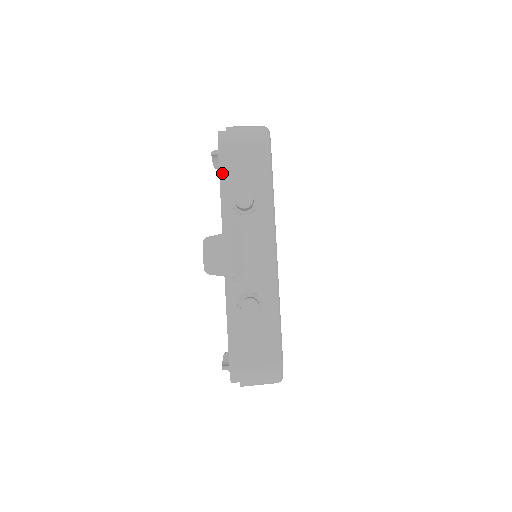
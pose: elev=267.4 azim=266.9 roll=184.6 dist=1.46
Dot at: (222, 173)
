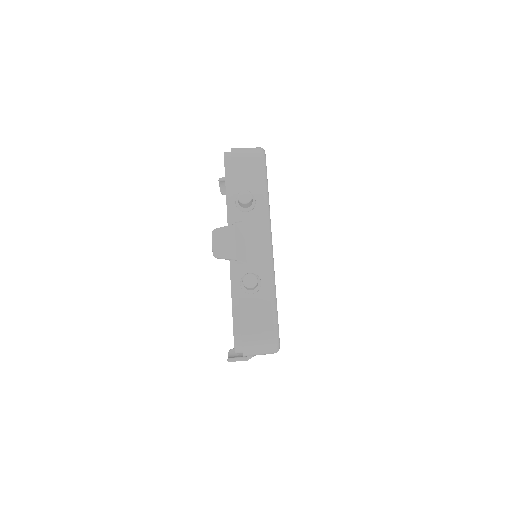
Dot at: (227, 181)
